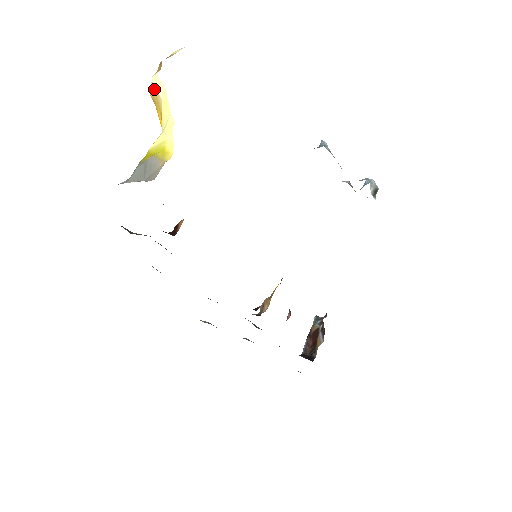
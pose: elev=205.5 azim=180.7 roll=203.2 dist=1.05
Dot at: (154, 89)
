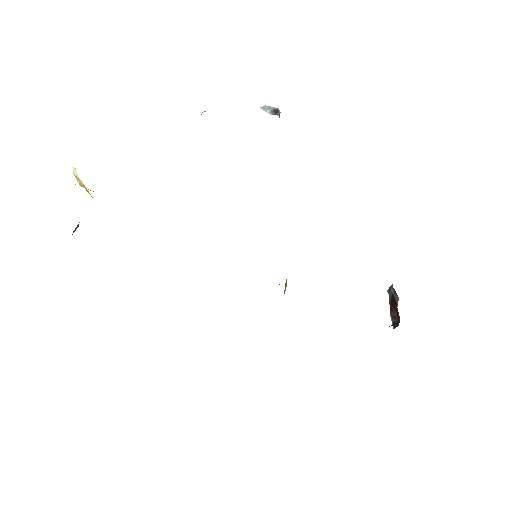
Dot at: (76, 178)
